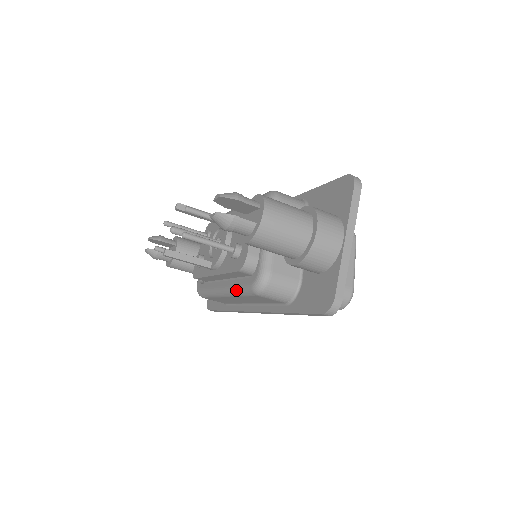
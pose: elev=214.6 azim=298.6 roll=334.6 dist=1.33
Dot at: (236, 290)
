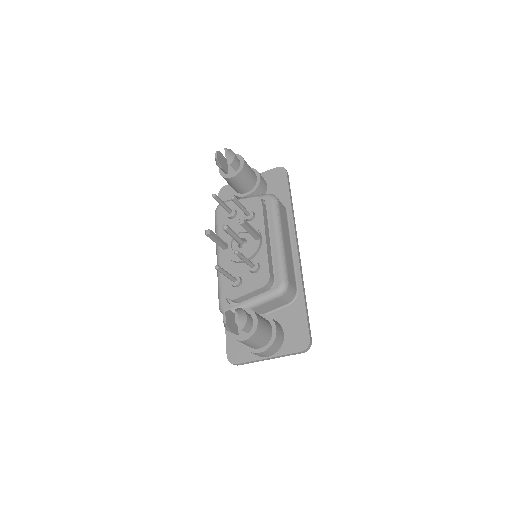
Dot at: (219, 282)
